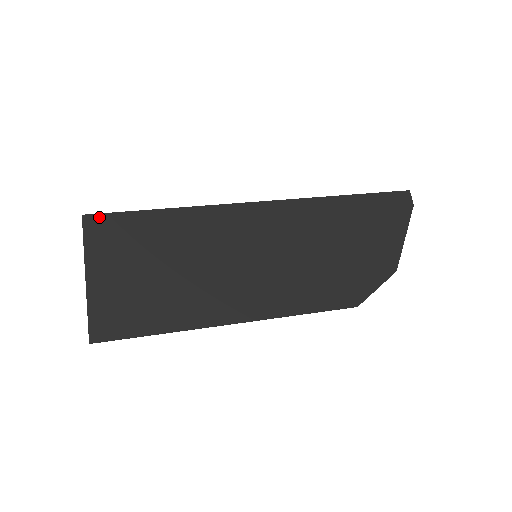
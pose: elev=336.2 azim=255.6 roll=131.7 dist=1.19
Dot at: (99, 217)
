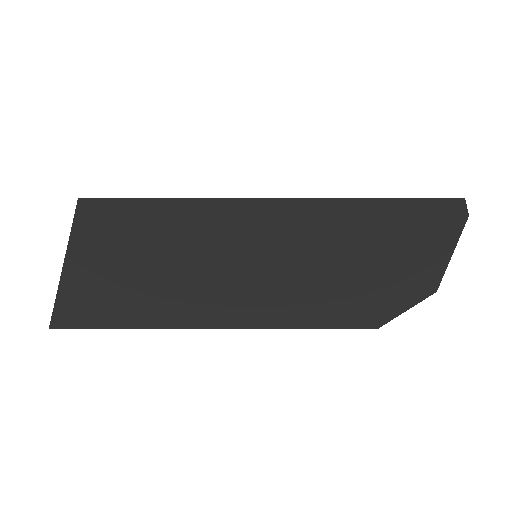
Dot at: (94, 202)
